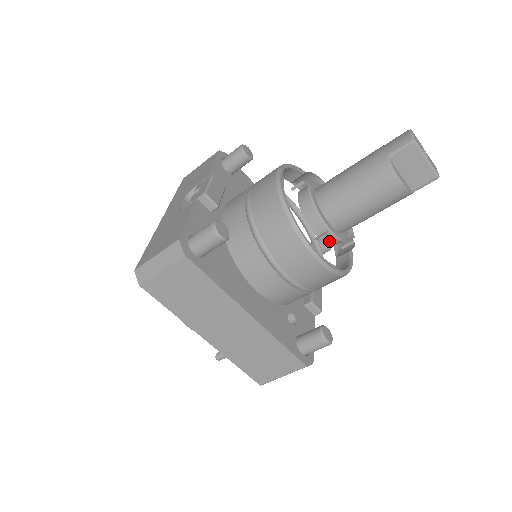
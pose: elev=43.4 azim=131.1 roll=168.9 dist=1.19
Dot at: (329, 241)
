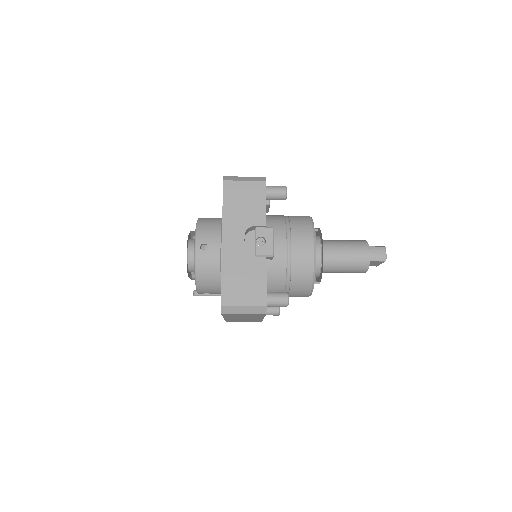
Dot at: occluded
